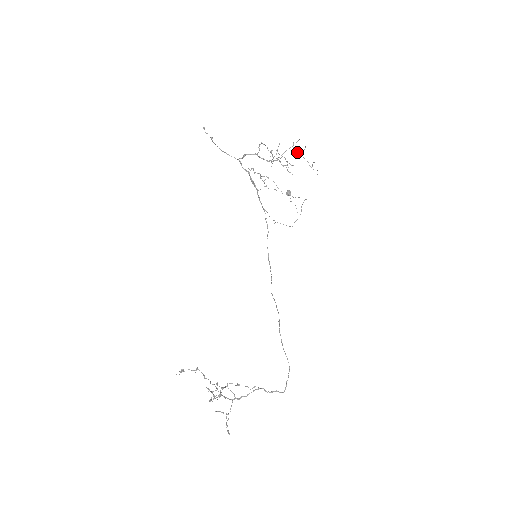
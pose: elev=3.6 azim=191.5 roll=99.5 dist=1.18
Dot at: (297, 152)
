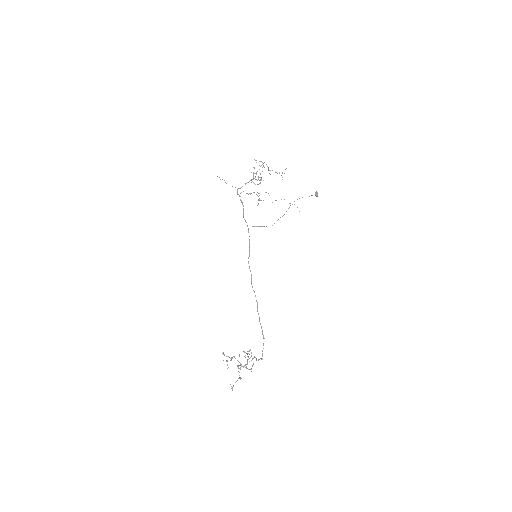
Dot at: (267, 166)
